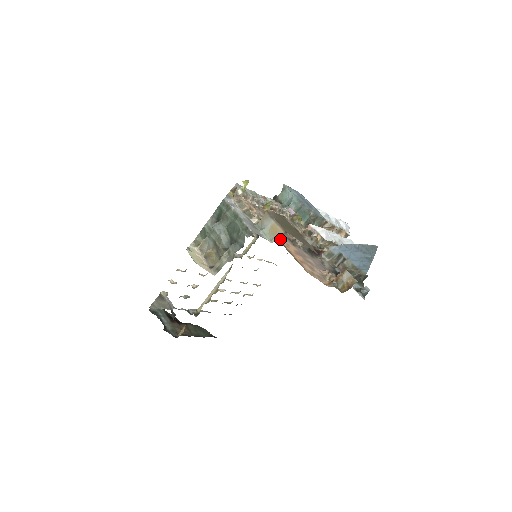
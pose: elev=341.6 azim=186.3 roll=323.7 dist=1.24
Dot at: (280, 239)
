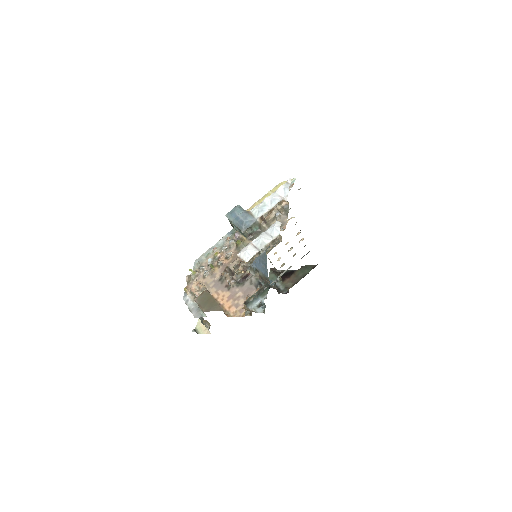
Dot at: (218, 297)
